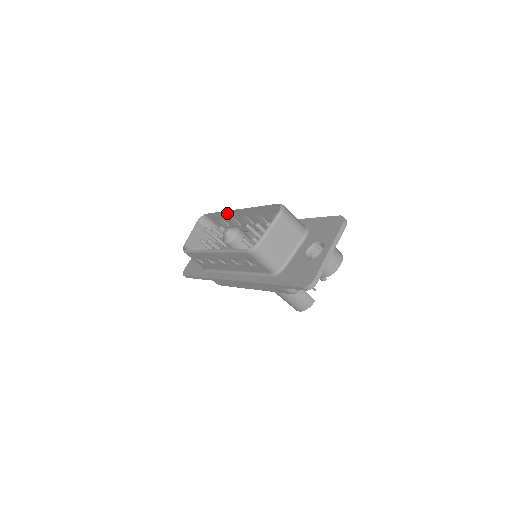
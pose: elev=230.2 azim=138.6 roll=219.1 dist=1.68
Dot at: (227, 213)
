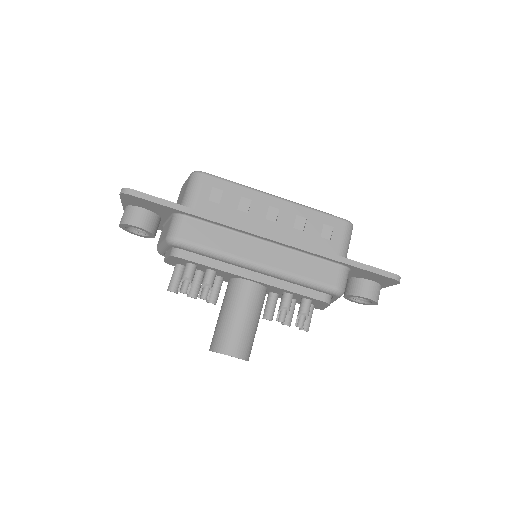
Dot at: occluded
